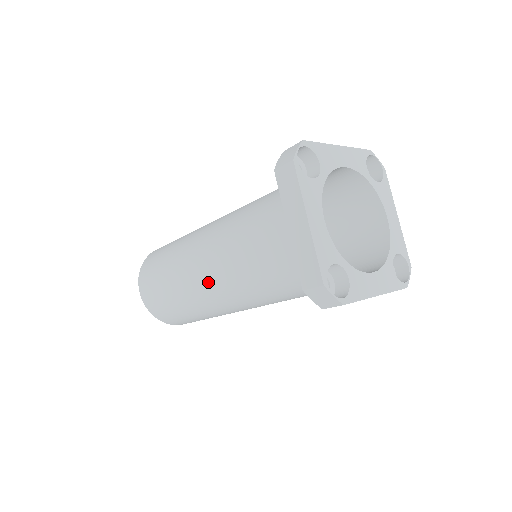
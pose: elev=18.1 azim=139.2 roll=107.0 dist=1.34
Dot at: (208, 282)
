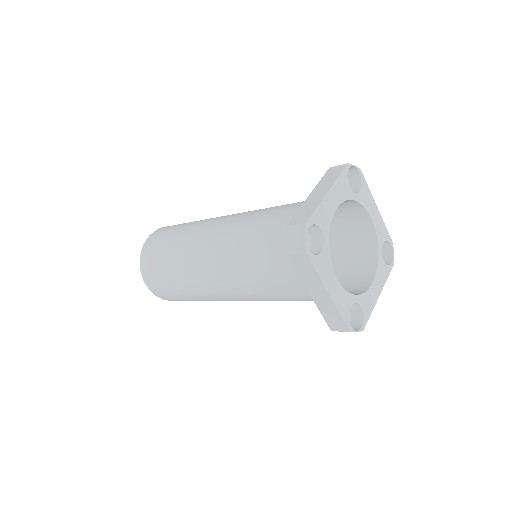
Dot at: (226, 296)
